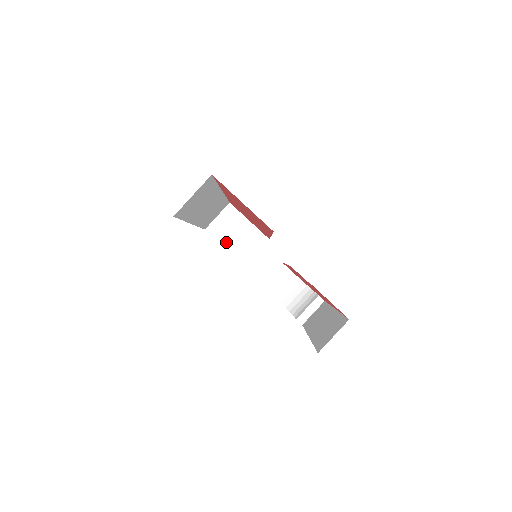
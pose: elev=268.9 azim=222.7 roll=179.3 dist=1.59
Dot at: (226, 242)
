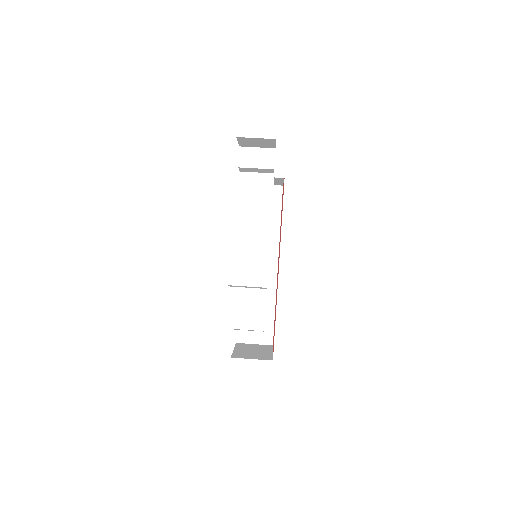
Dot at: (239, 349)
